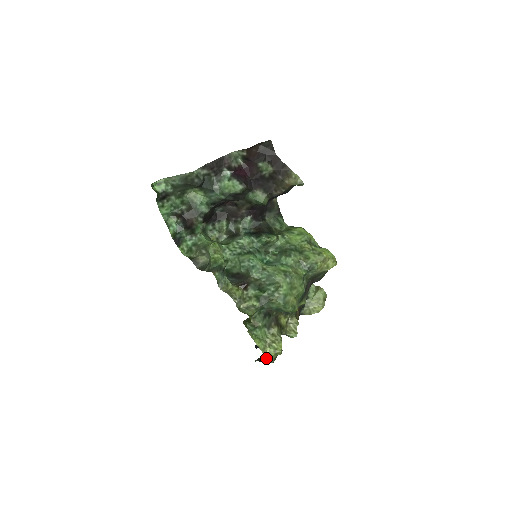
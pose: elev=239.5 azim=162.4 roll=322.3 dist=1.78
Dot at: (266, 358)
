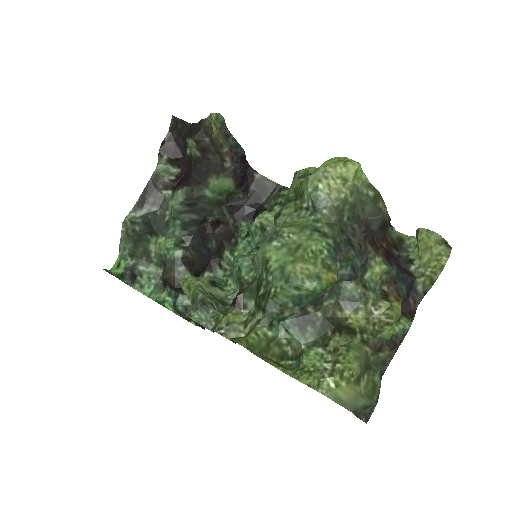
Dot at: (342, 400)
